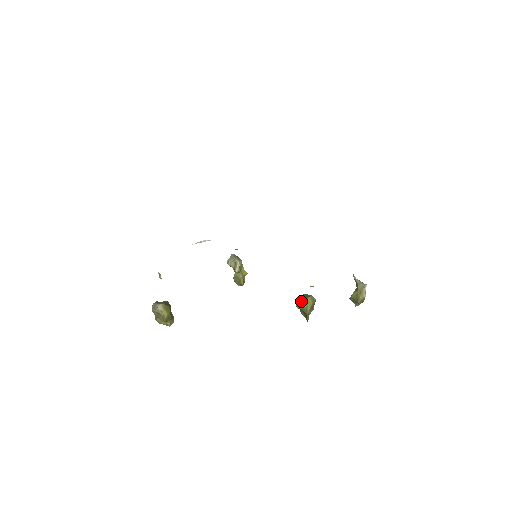
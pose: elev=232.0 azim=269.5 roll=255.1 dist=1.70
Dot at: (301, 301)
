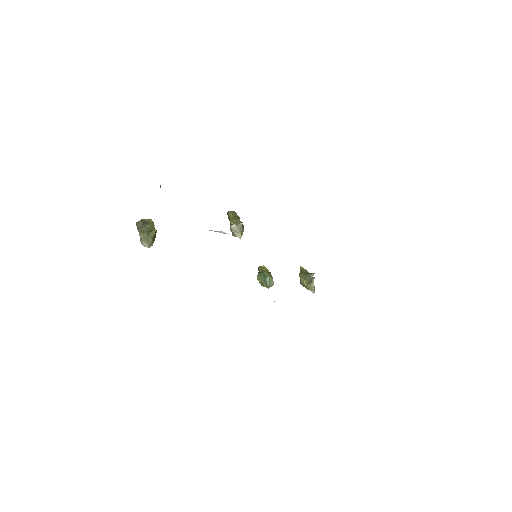
Dot at: (263, 282)
